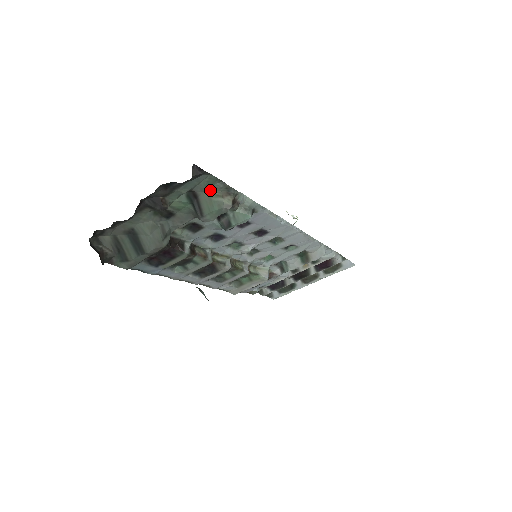
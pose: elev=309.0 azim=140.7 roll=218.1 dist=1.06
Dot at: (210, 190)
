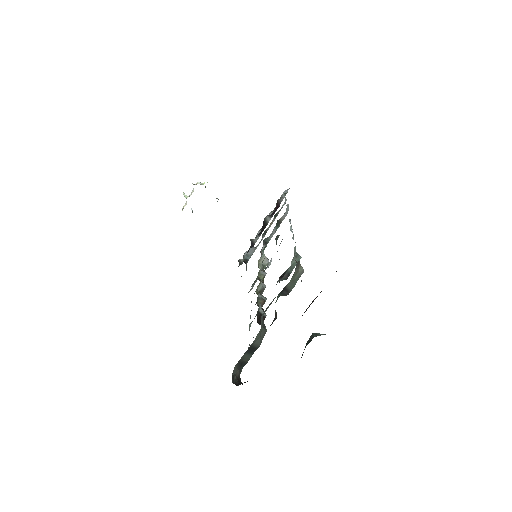
Dot at: (292, 276)
